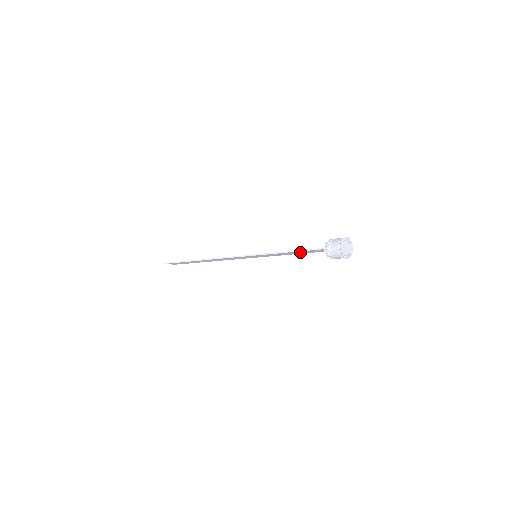
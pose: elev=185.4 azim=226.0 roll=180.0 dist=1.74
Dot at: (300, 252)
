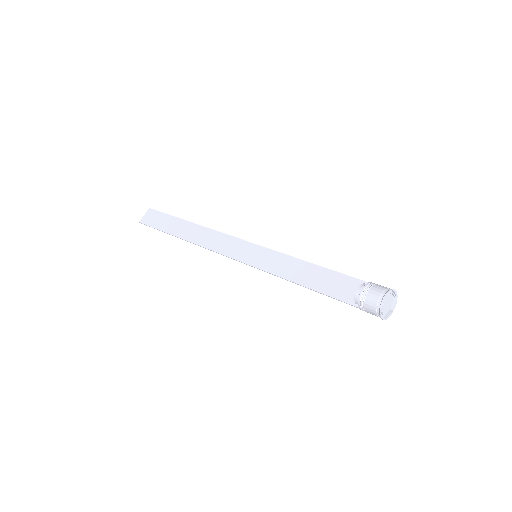
Dot at: (318, 281)
